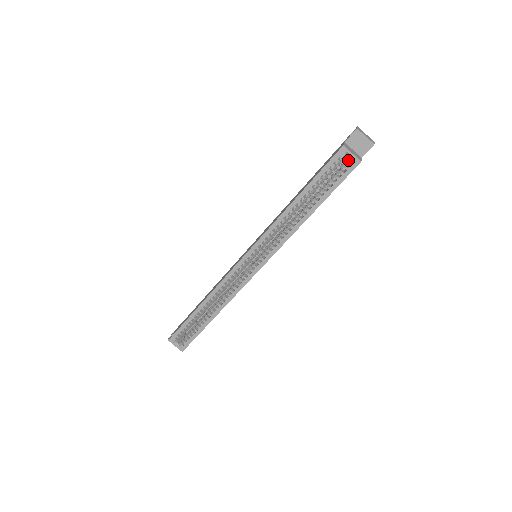
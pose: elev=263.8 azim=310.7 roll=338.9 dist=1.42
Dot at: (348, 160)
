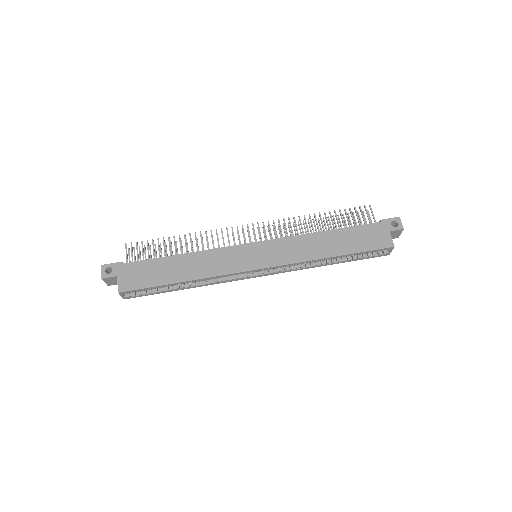
Dot at: occluded
